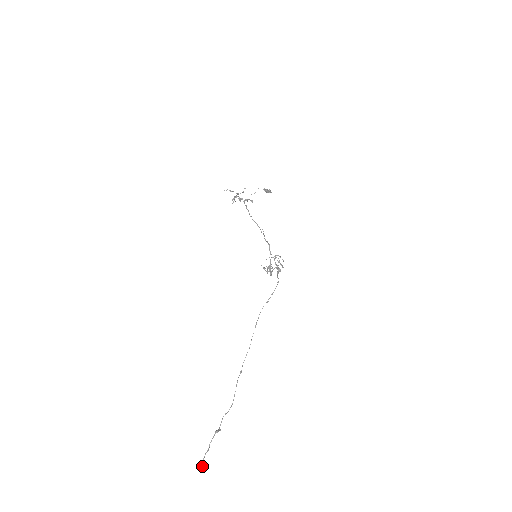
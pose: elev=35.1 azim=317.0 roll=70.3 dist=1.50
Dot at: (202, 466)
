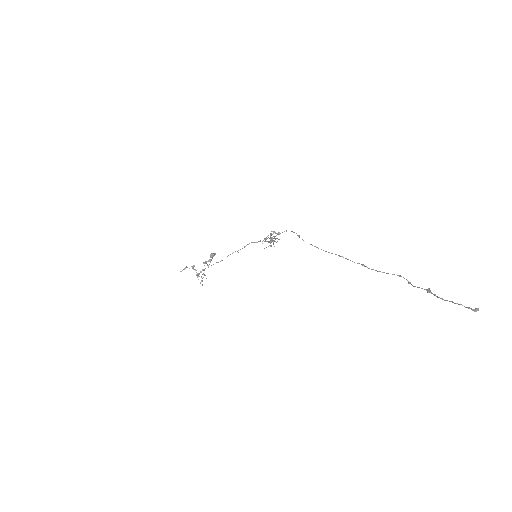
Dot at: (473, 309)
